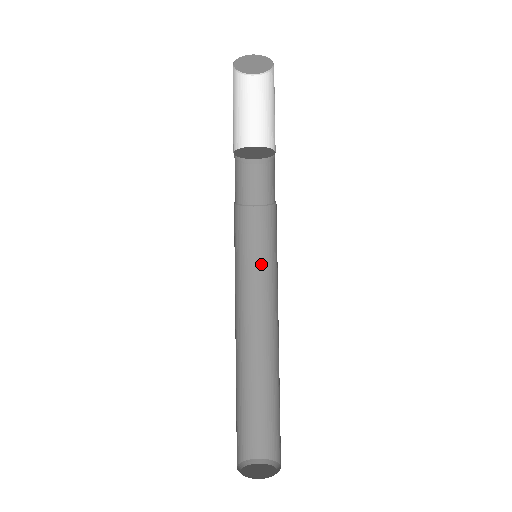
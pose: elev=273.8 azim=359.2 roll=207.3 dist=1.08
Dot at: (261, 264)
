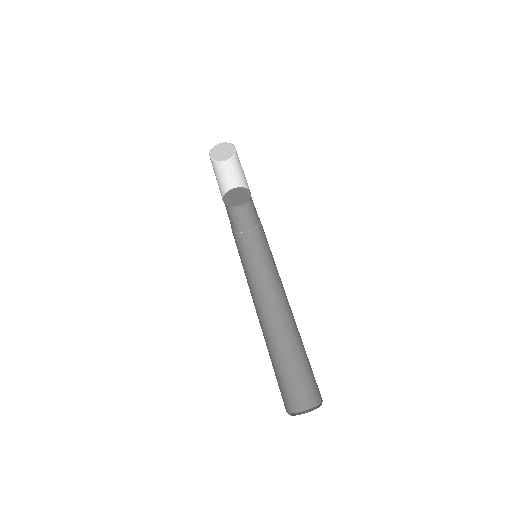
Dot at: (248, 269)
